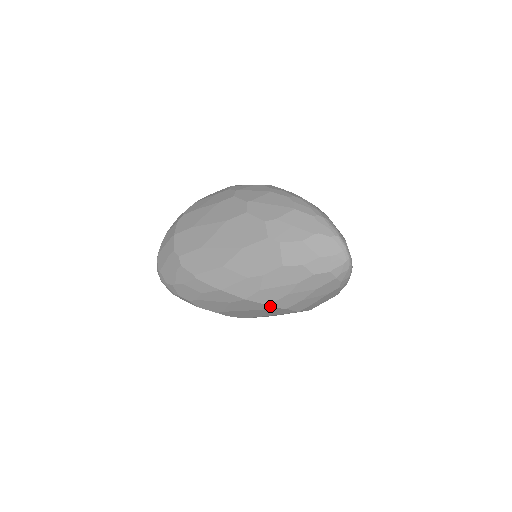
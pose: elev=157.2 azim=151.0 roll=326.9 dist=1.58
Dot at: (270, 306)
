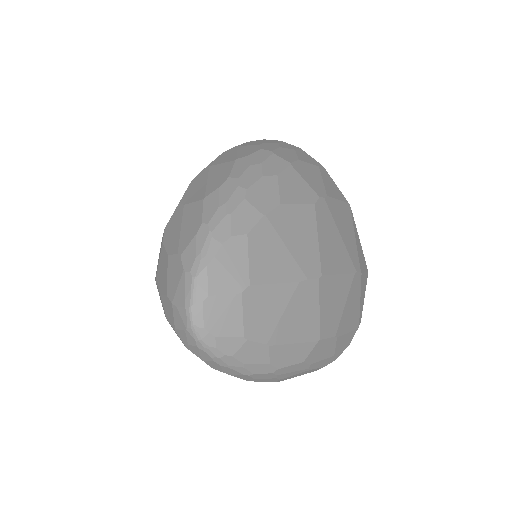
Dot at: occluded
